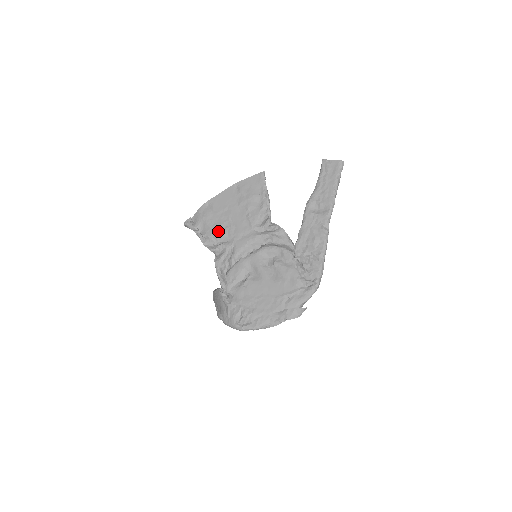
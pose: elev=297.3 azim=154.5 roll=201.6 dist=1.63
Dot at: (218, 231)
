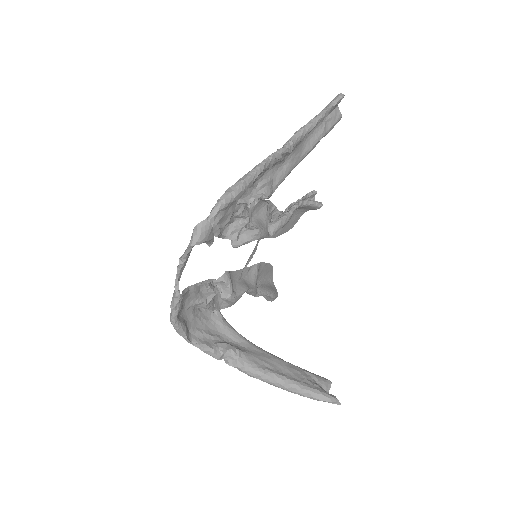
Dot at: (259, 269)
